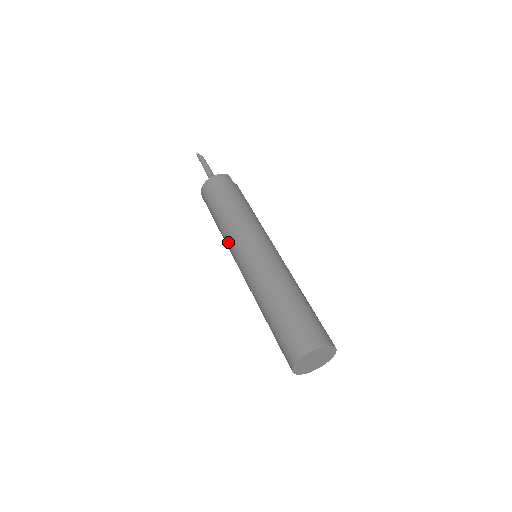
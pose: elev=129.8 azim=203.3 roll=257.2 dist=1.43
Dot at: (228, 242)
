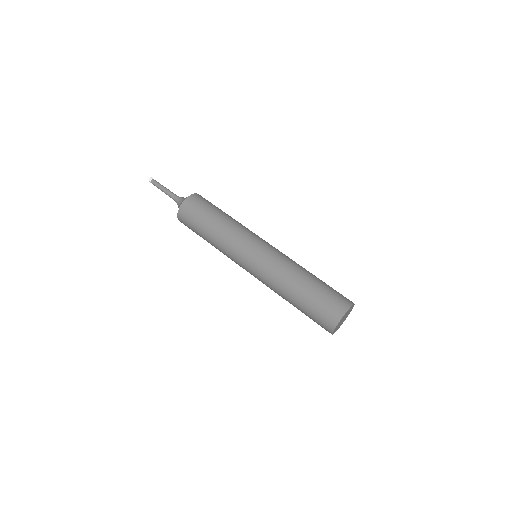
Dot at: (235, 241)
